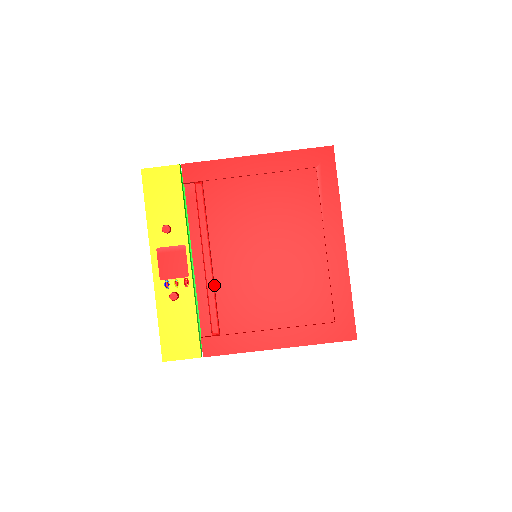
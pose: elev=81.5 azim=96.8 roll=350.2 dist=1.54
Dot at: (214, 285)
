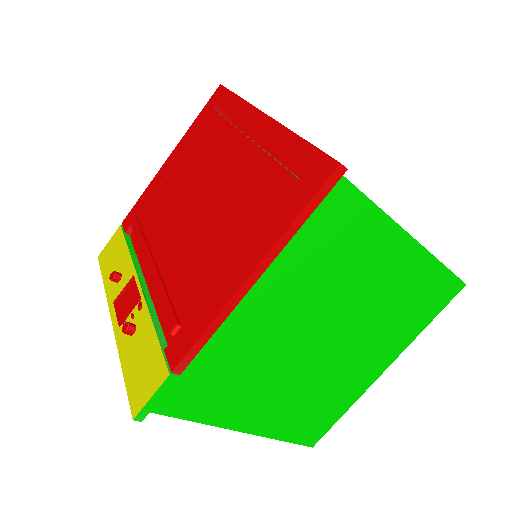
Dot at: (162, 282)
